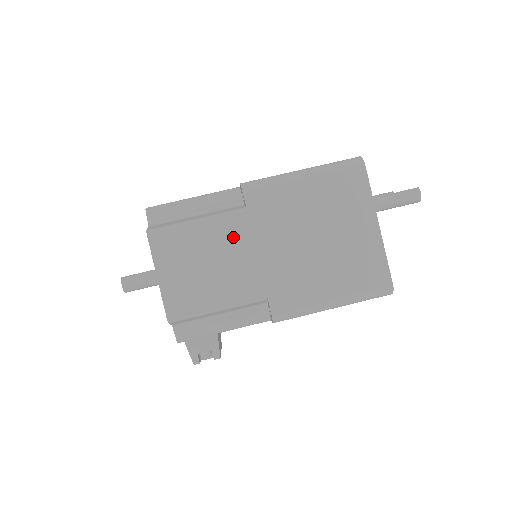
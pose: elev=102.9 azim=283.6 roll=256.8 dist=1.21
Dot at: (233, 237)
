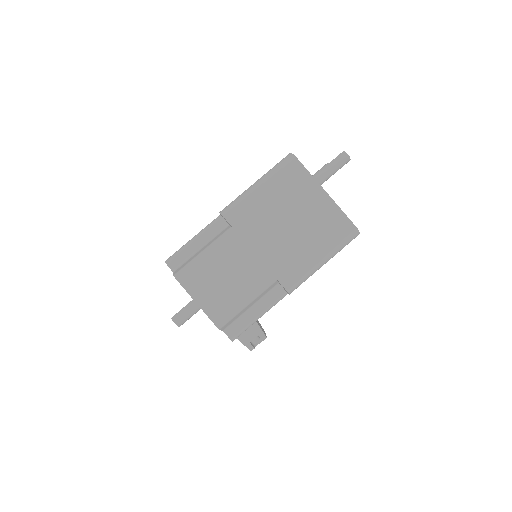
Dot at: (233, 250)
